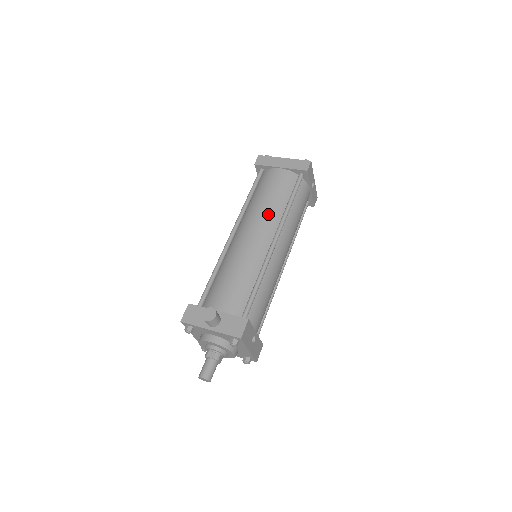
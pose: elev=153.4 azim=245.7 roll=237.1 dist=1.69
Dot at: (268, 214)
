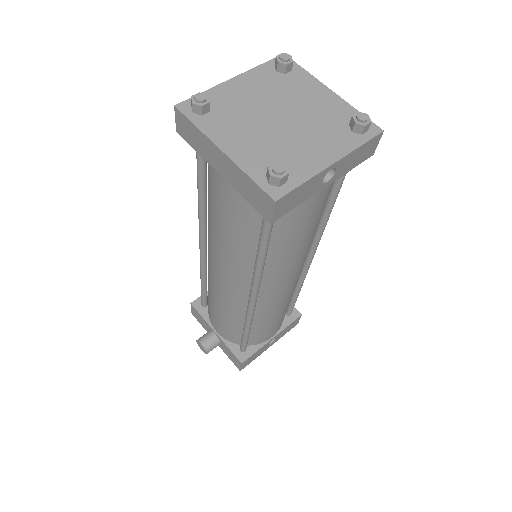
Dot at: (230, 260)
